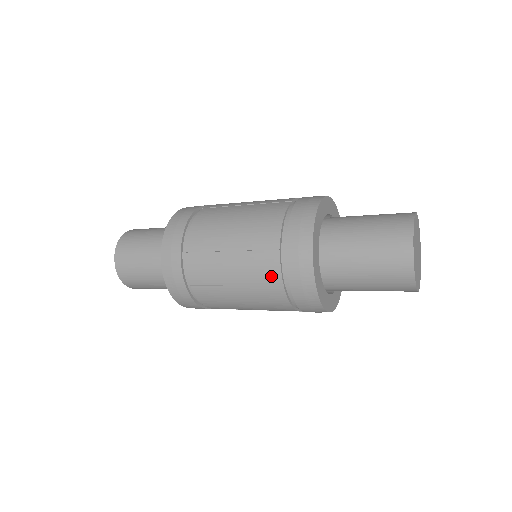
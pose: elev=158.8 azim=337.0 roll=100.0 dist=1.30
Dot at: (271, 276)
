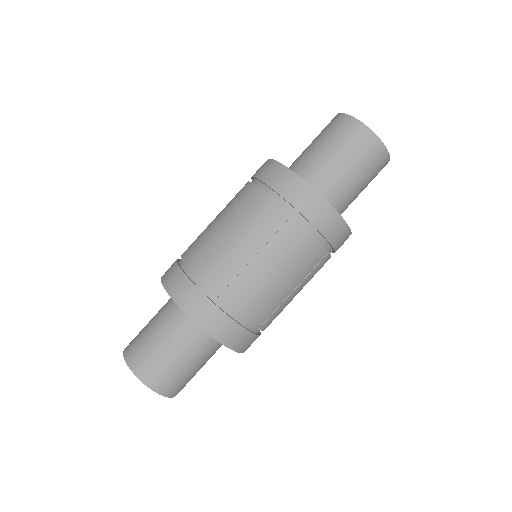
Dot at: (318, 256)
